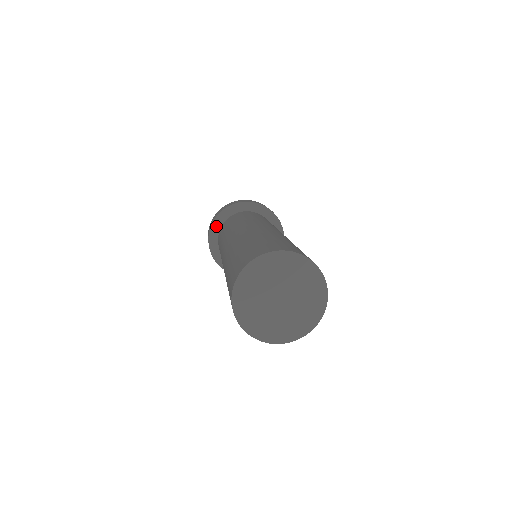
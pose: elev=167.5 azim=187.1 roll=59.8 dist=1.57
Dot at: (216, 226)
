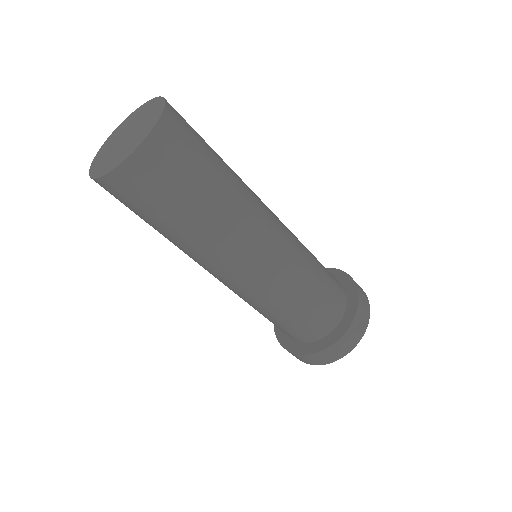
Dot at: occluded
